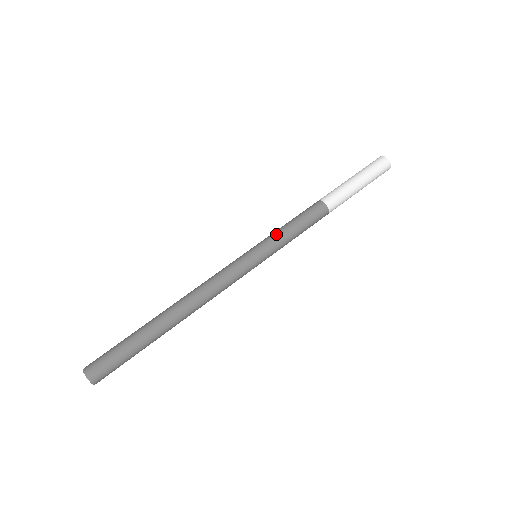
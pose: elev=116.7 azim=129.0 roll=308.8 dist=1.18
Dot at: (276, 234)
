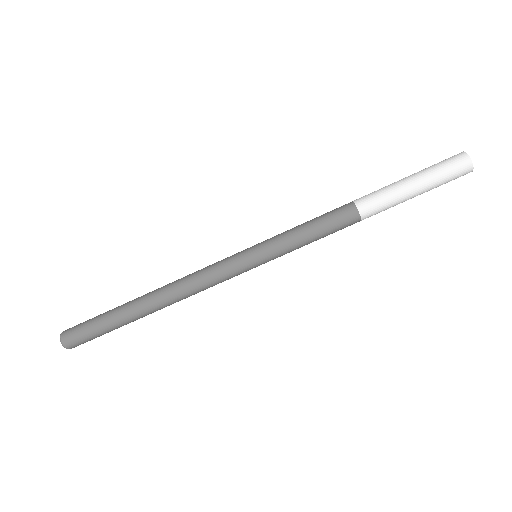
Dot at: (287, 244)
